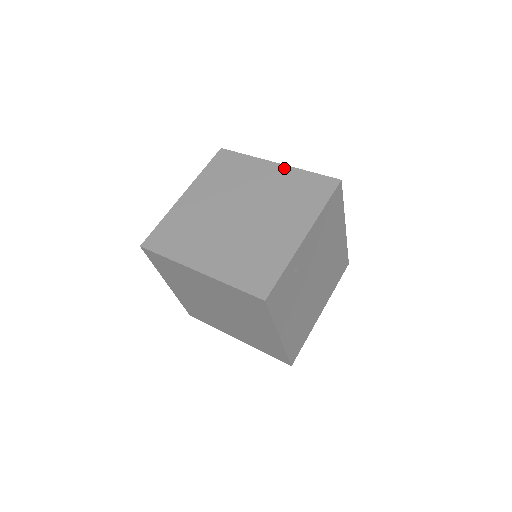
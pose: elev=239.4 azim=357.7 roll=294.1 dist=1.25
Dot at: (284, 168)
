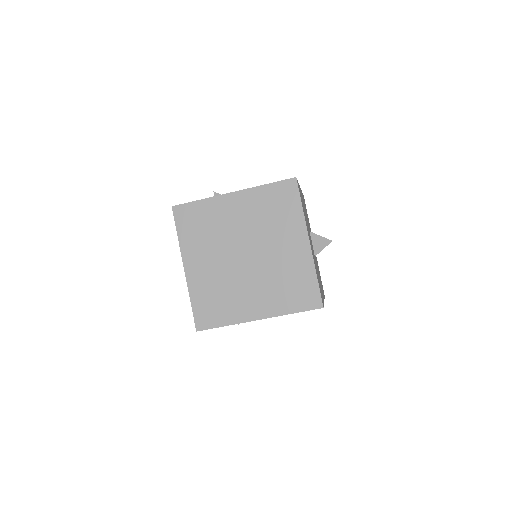
Dot at: (308, 253)
